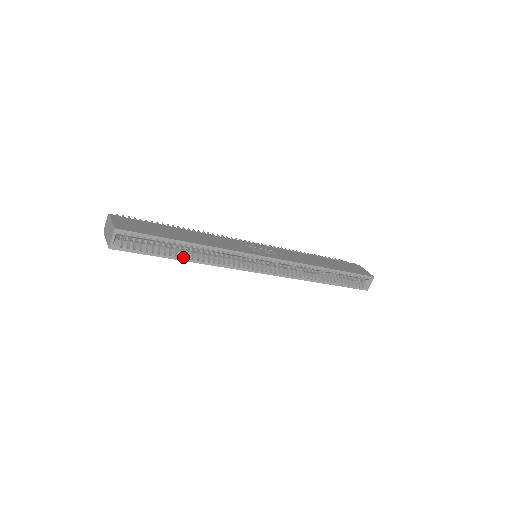
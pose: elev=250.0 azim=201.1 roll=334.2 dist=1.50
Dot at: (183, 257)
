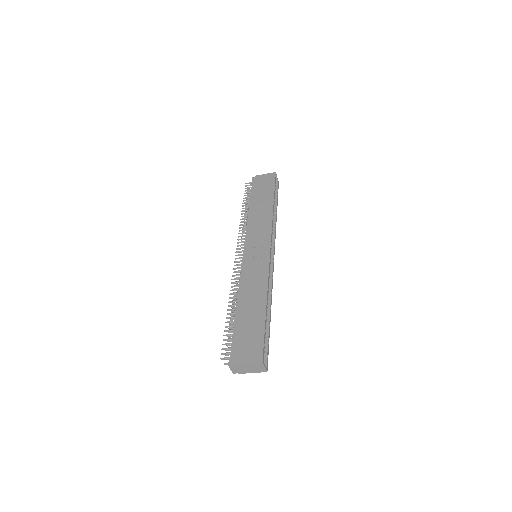
Dot at: (270, 315)
